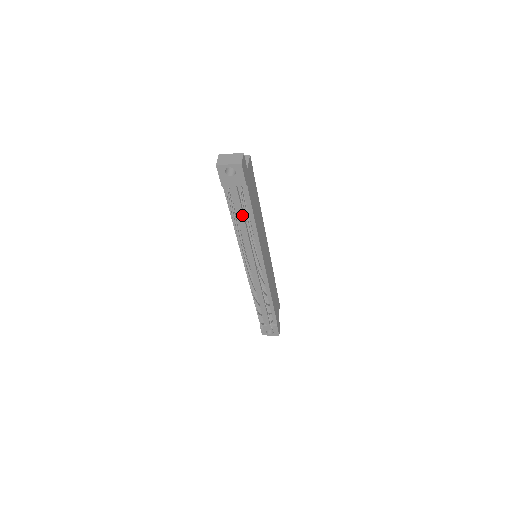
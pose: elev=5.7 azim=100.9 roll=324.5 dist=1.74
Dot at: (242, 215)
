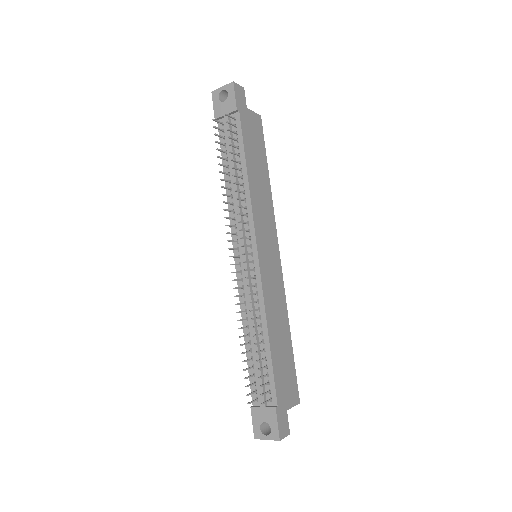
Dot at: (232, 157)
